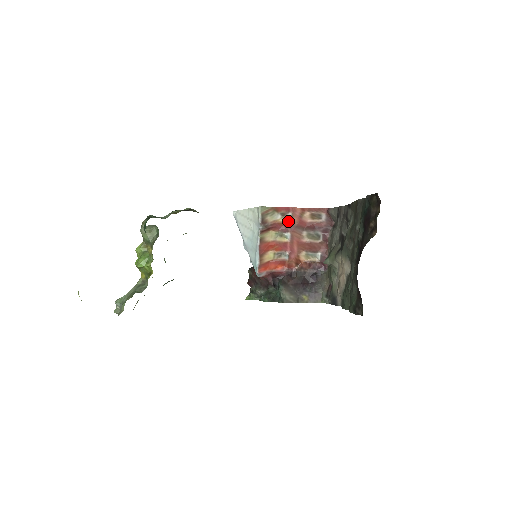
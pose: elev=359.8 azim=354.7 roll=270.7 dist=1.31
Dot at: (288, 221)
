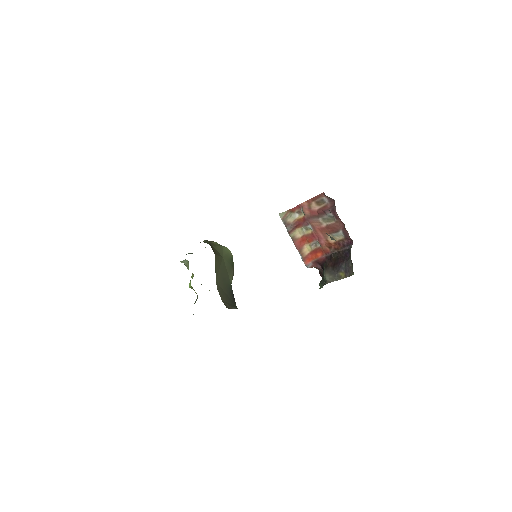
Dot at: (304, 216)
